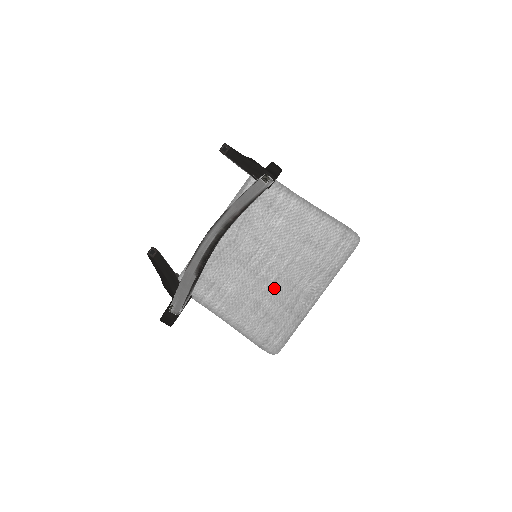
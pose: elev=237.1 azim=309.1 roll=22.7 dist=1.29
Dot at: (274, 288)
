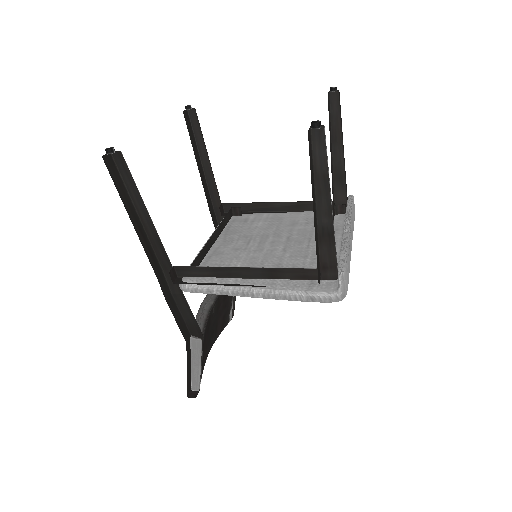
Dot at: occluded
